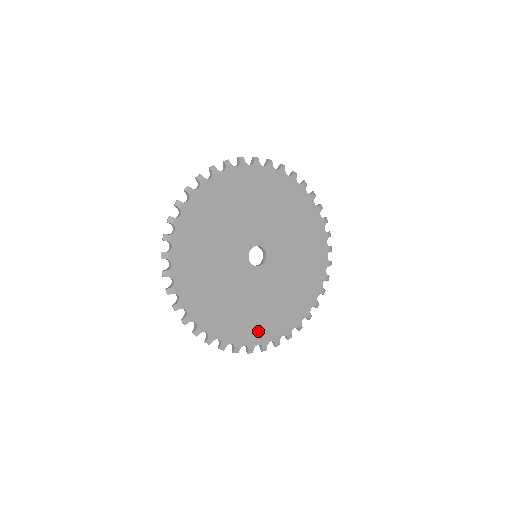
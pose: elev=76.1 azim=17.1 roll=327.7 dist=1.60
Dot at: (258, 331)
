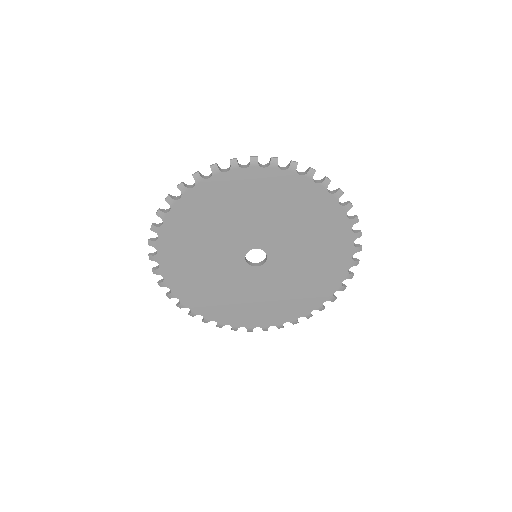
Dot at: (245, 317)
